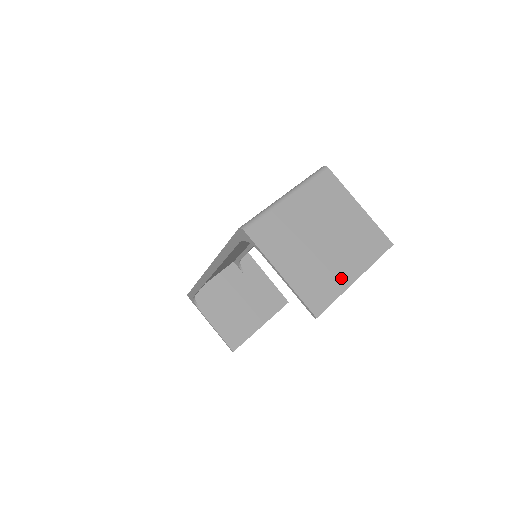
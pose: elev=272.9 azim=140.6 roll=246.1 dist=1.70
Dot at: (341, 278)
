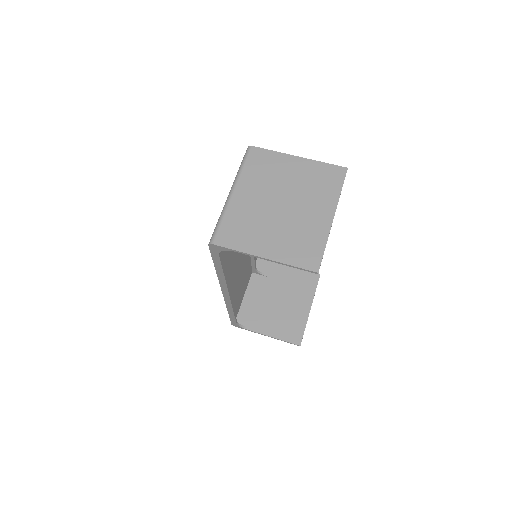
Dot at: (319, 226)
